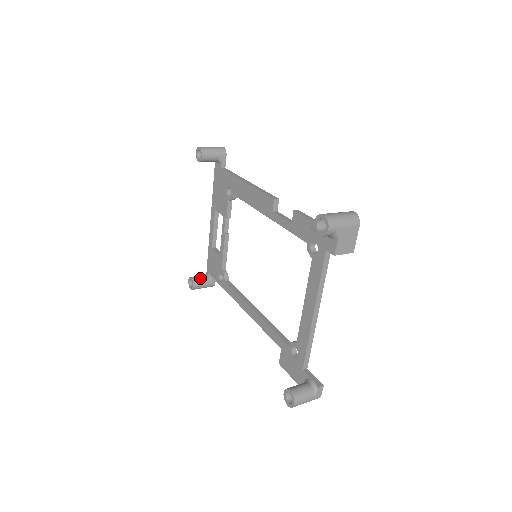
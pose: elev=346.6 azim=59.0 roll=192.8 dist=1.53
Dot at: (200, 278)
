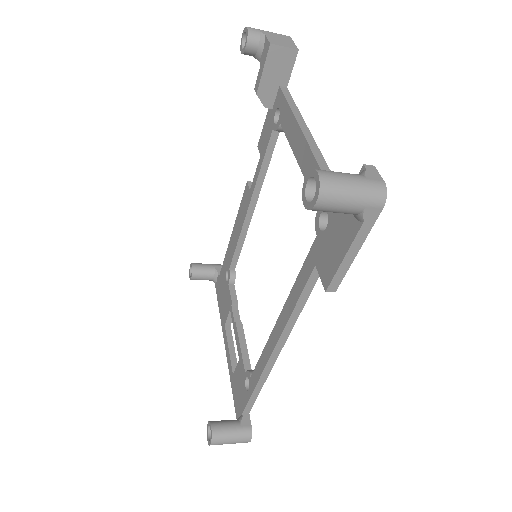
Dot at: (223, 420)
